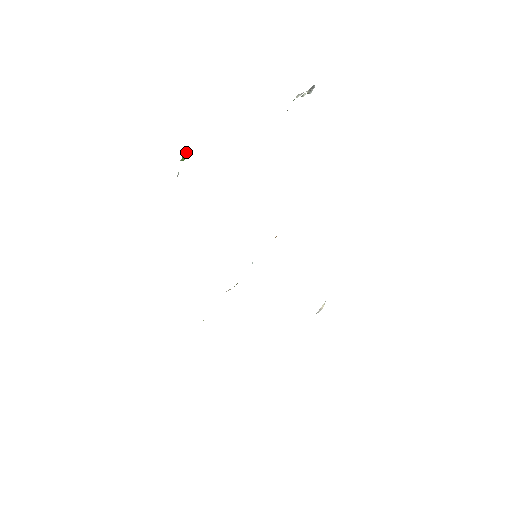
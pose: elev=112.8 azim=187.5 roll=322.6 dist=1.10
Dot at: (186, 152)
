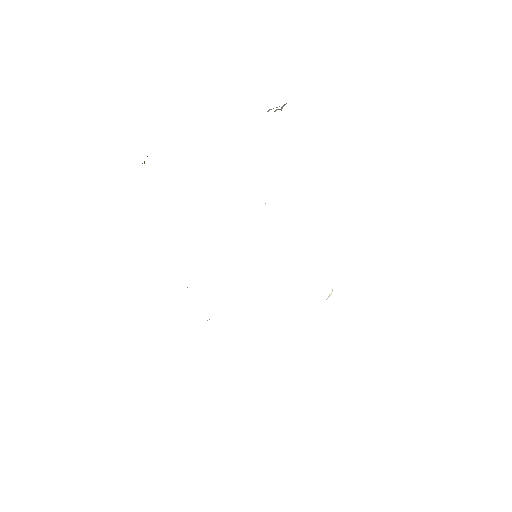
Dot at: (147, 156)
